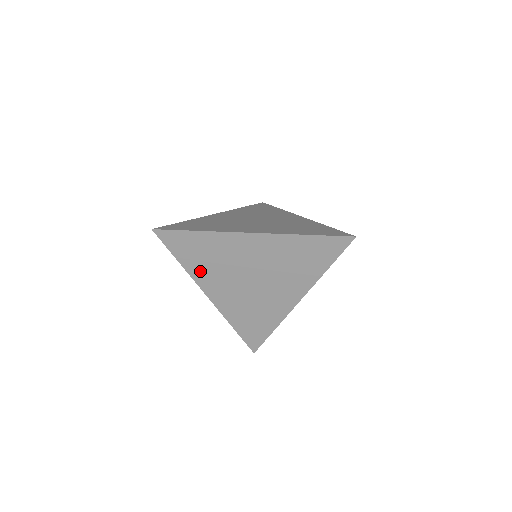
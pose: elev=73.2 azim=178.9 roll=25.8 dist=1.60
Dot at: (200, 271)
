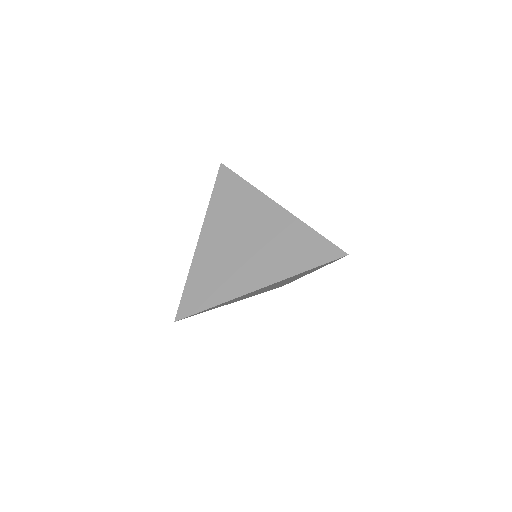
Dot at: occluded
